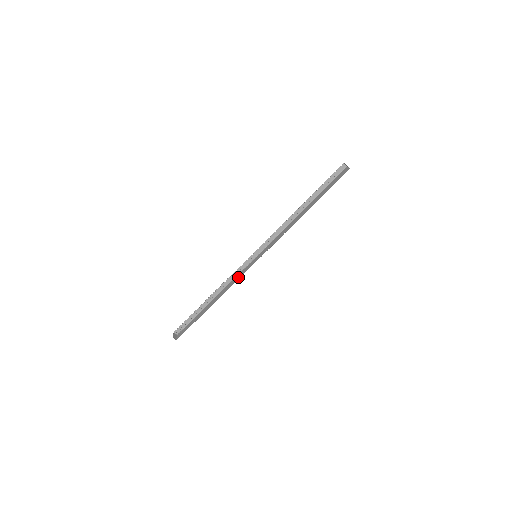
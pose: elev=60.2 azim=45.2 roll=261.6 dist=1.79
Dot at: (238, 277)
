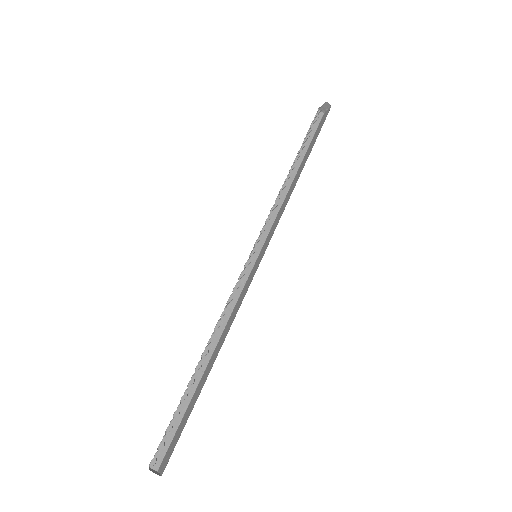
Dot at: (240, 300)
